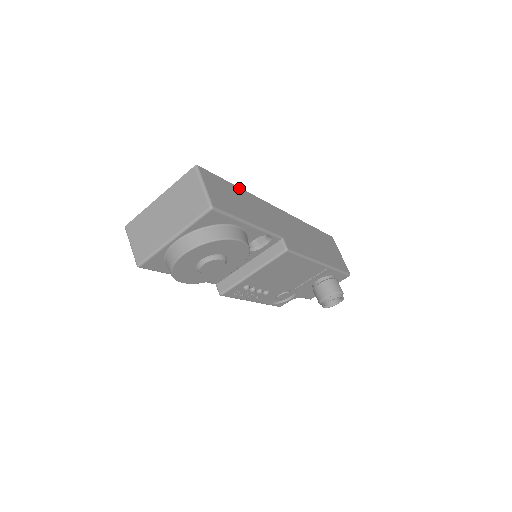
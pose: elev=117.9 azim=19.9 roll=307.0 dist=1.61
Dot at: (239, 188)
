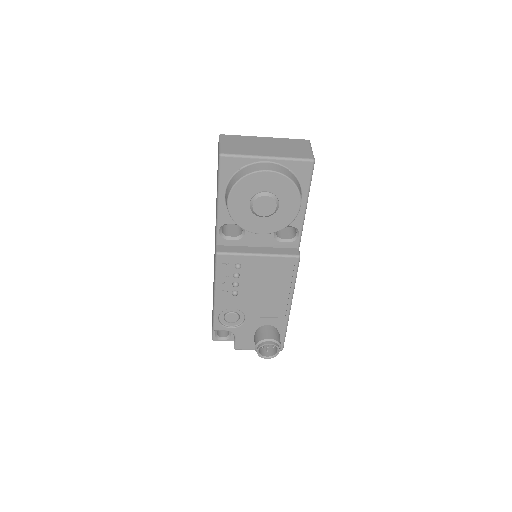
Dot at: occluded
